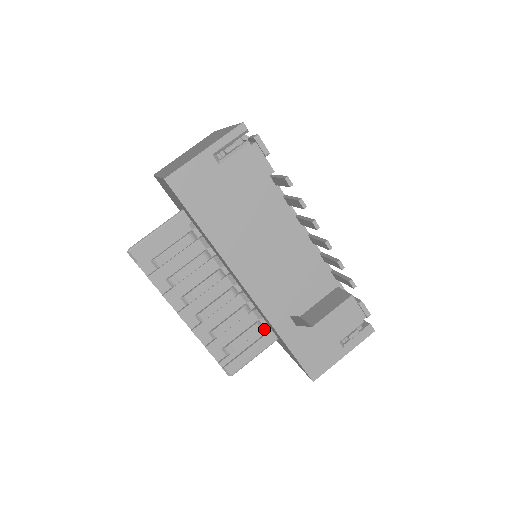
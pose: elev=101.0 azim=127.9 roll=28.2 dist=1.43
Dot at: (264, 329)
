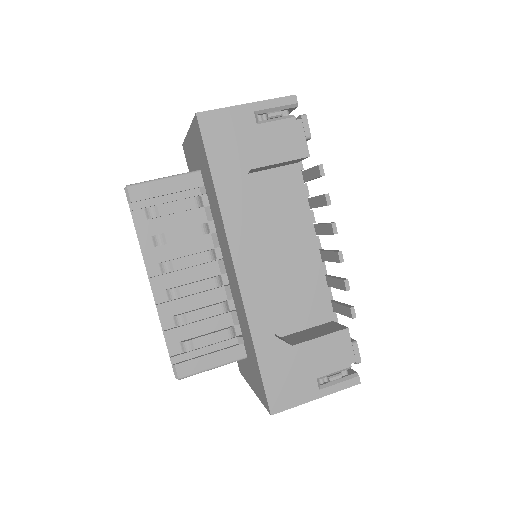
Dot at: (236, 339)
